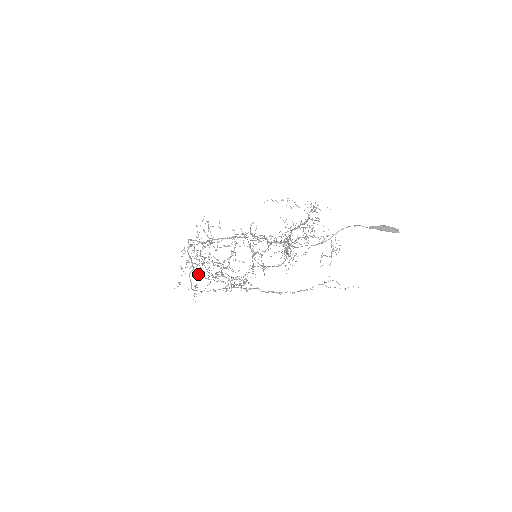
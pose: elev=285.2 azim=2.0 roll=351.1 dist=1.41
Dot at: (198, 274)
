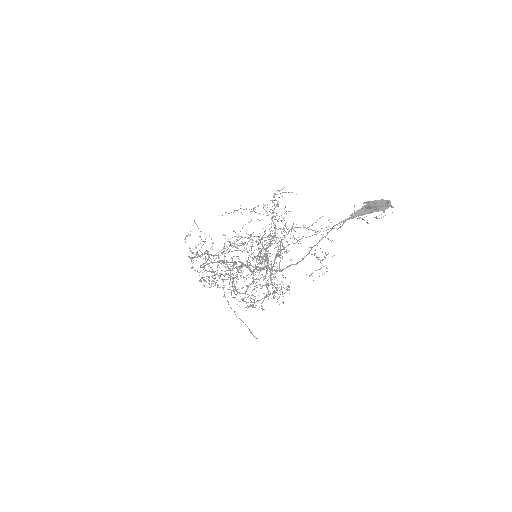
Dot at: (228, 248)
